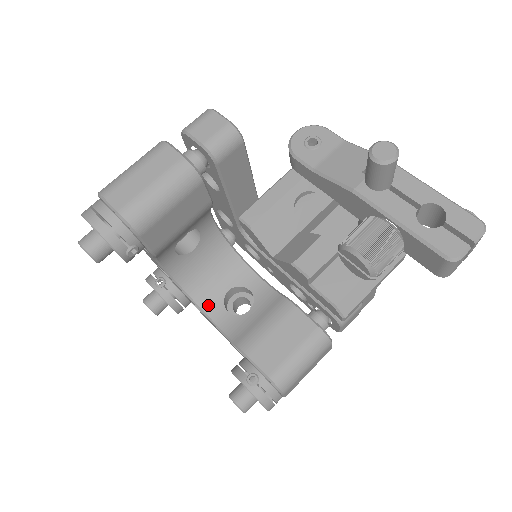
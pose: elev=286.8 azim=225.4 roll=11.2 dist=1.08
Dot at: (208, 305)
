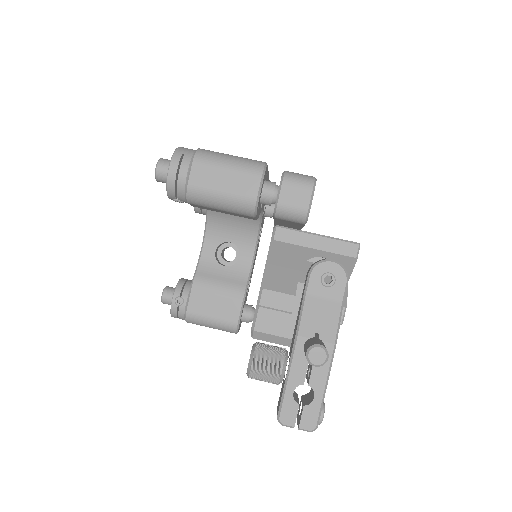
Dot at: (211, 235)
